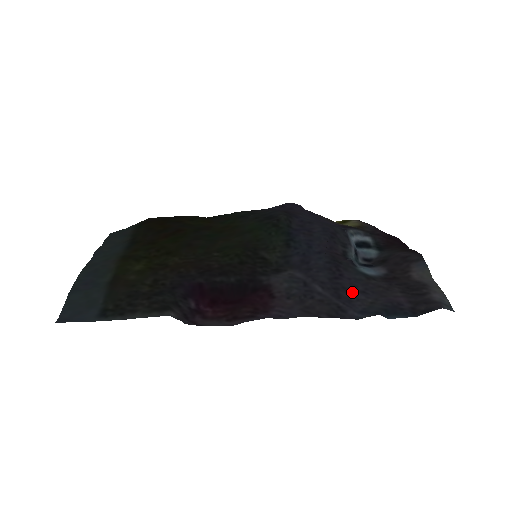
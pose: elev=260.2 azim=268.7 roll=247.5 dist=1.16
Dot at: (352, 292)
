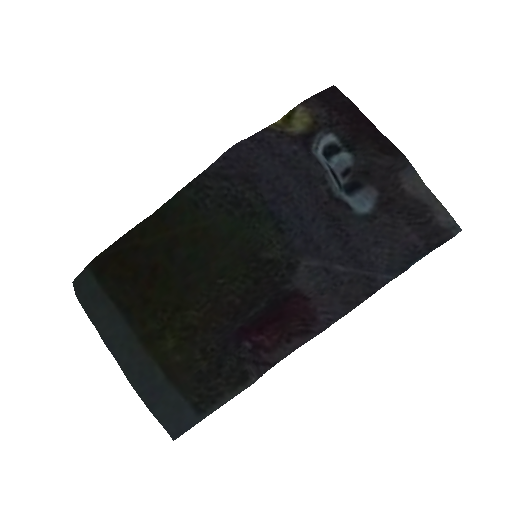
Dot at: (367, 251)
